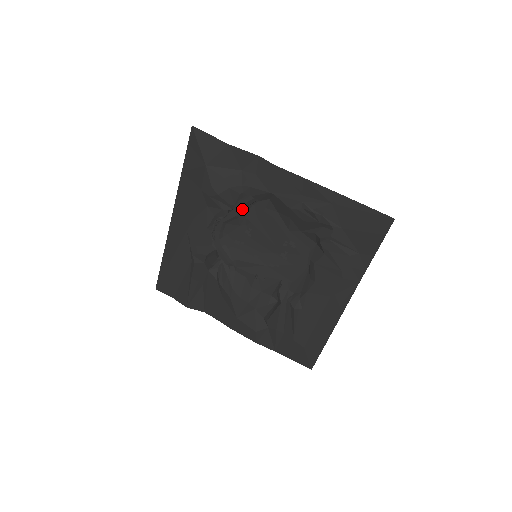
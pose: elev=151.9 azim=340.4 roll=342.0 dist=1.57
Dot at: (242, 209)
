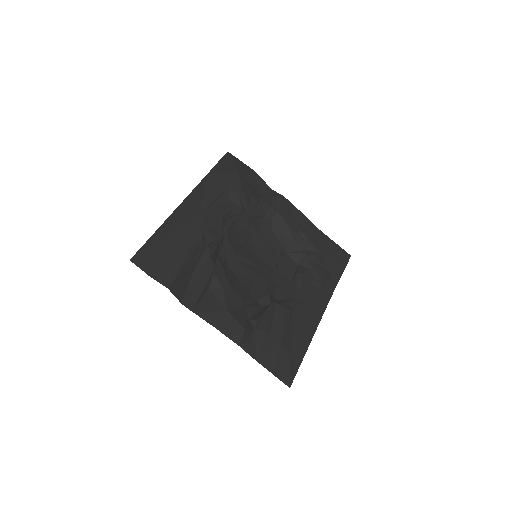
Dot at: (253, 216)
